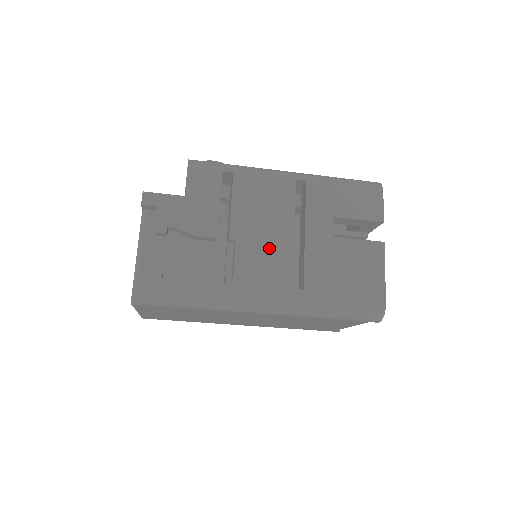
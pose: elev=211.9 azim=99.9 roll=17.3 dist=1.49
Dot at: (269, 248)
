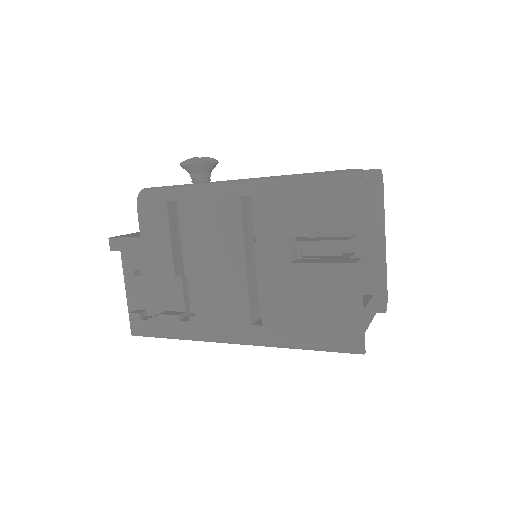
Dot at: (223, 283)
